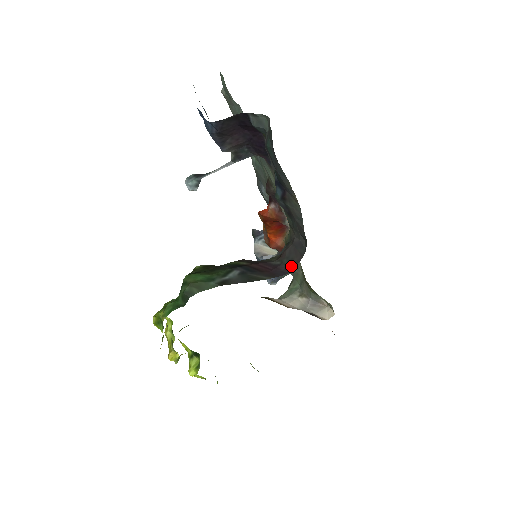
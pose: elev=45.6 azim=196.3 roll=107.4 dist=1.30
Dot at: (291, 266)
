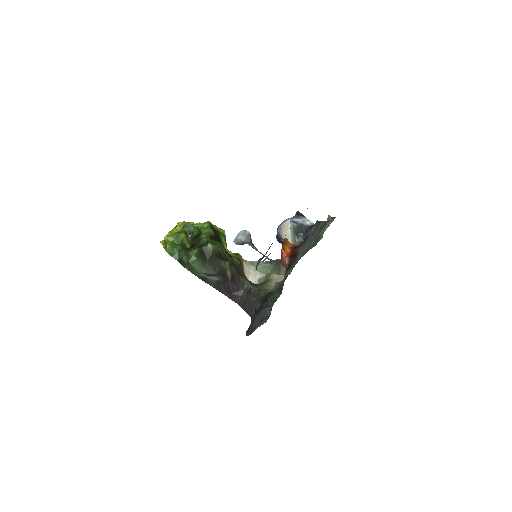
Dot at: (242, 305)
